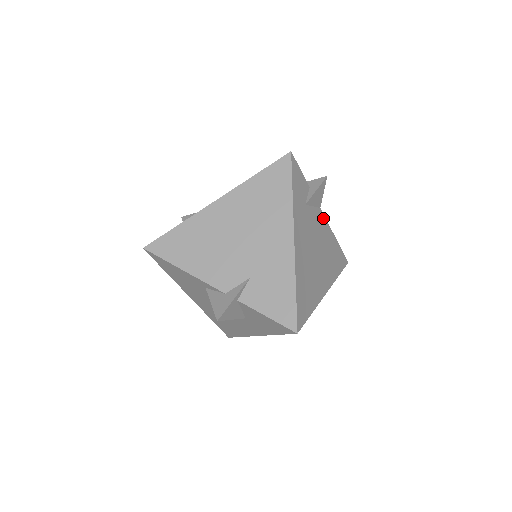
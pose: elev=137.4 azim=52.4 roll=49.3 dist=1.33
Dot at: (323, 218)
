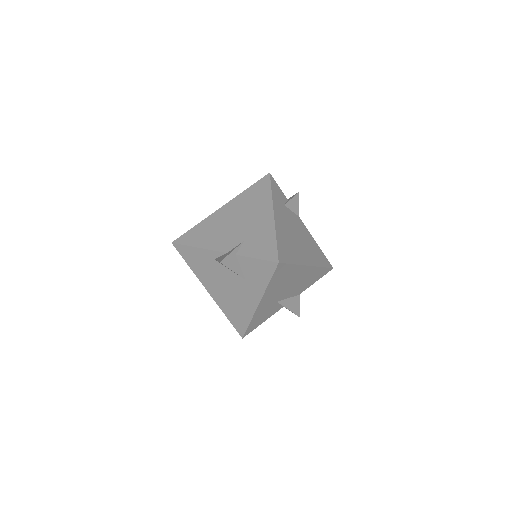
Dot at: (303, 224)
